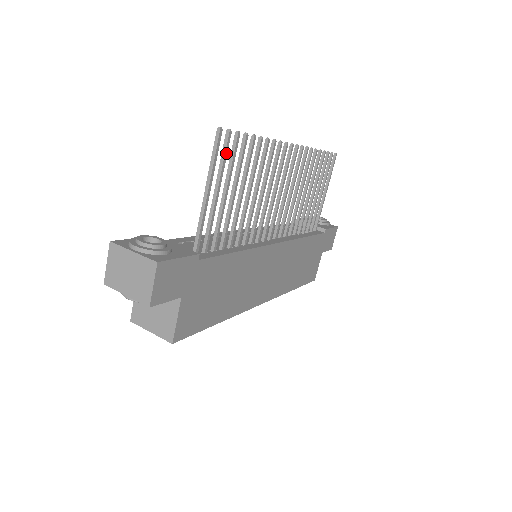
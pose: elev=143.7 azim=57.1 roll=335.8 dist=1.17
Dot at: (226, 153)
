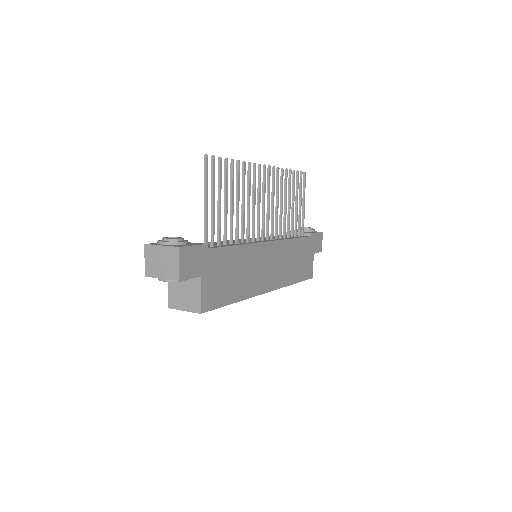
Dot at: (214, 172)
